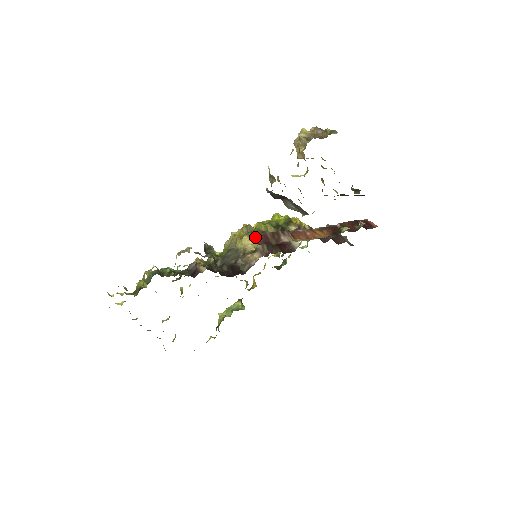
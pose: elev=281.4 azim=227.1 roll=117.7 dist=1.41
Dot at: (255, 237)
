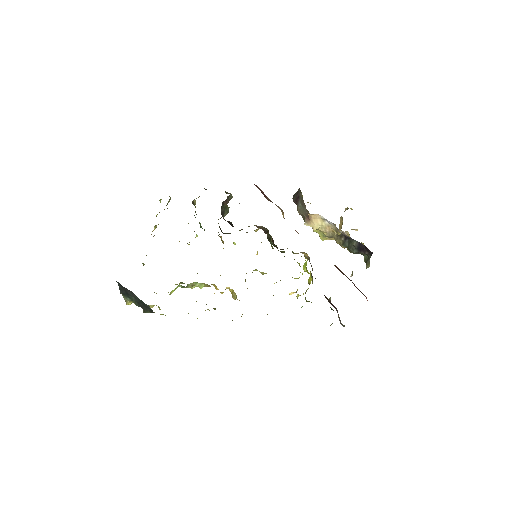
Dot at: (258, 188)
